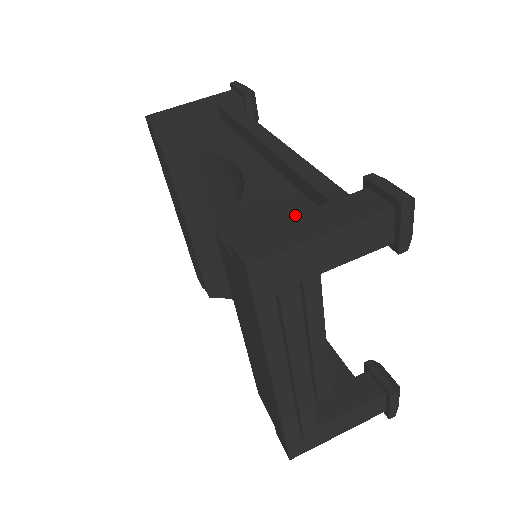
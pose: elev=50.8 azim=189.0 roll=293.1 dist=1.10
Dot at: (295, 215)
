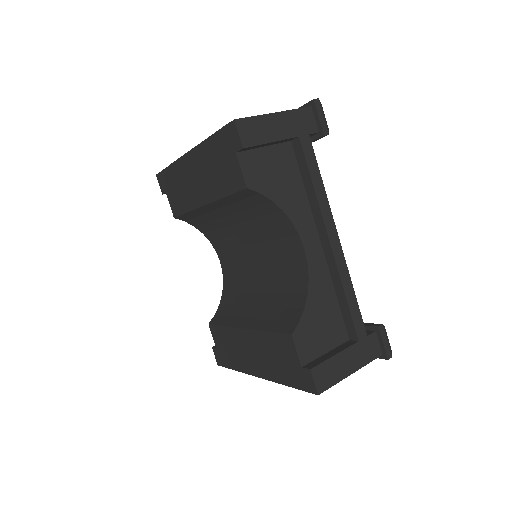
Dot at: (342, 351)
